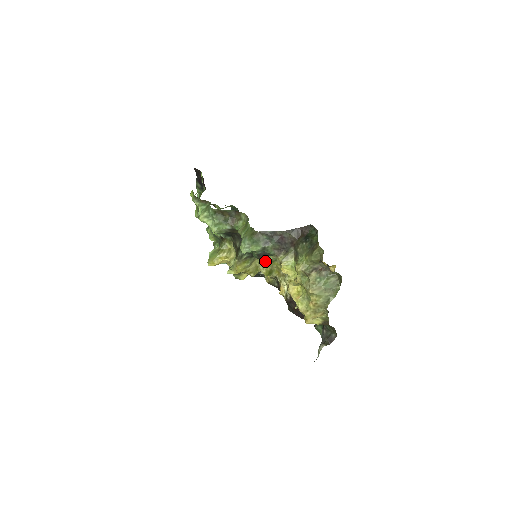
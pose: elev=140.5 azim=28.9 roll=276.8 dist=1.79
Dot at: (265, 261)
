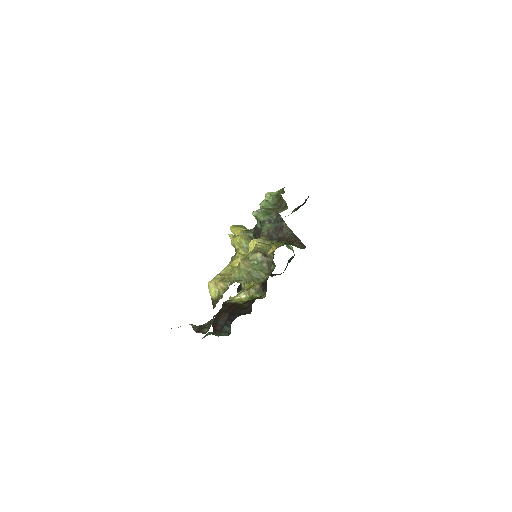
Dot at: occluded
